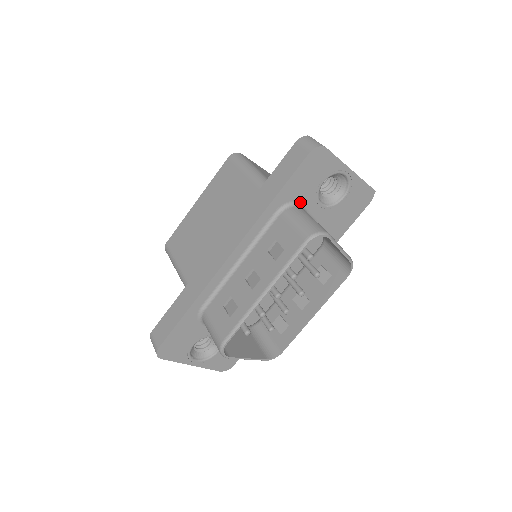
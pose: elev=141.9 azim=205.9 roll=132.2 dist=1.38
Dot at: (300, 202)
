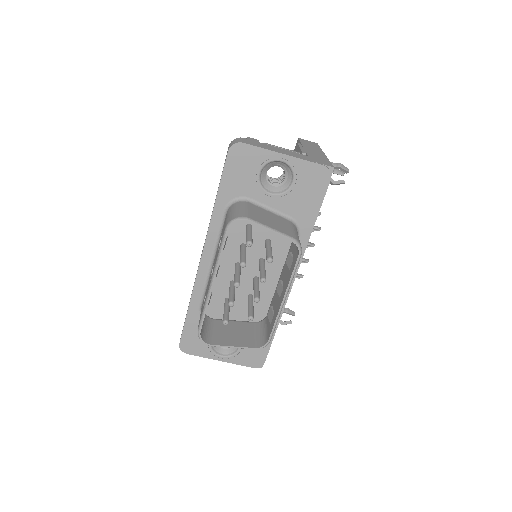
Dot at: (245, 197)
